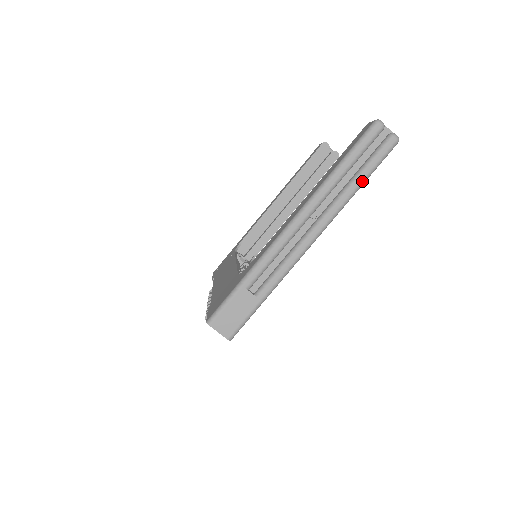
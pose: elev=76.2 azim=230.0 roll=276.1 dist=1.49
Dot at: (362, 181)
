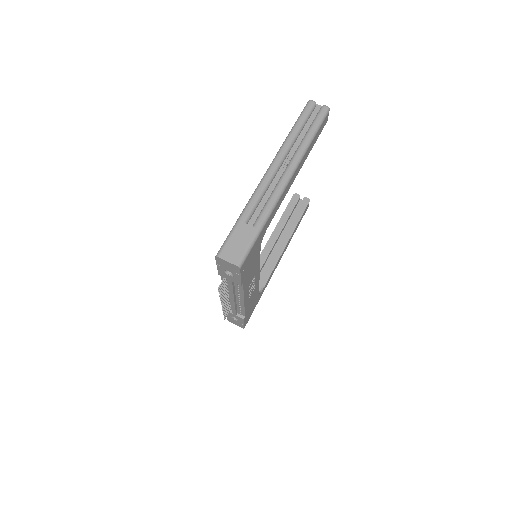
Dot at: (312, 135)
